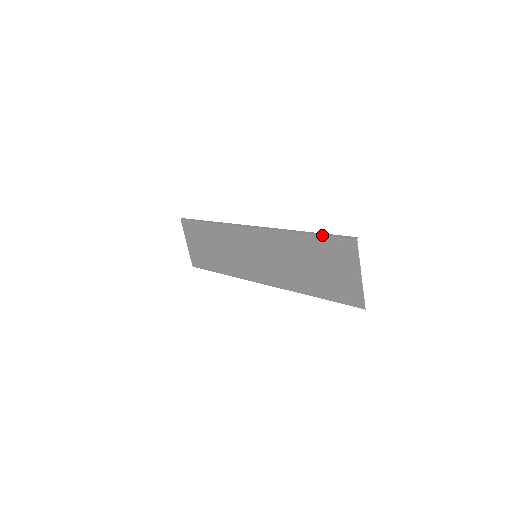
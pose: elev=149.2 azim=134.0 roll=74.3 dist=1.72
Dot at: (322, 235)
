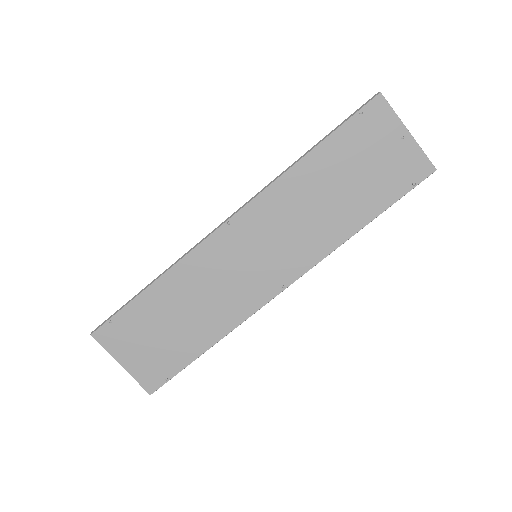
Dot at: (336, 129)
